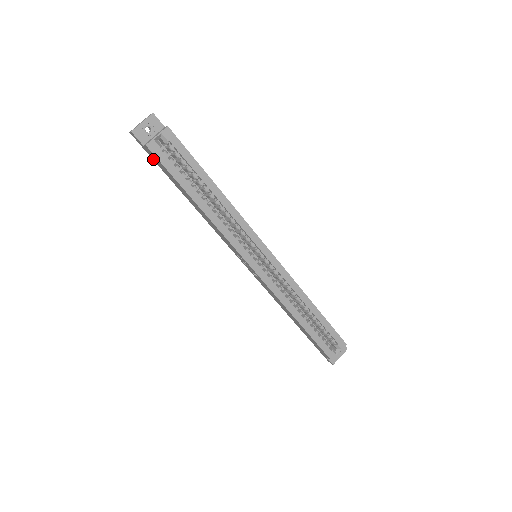
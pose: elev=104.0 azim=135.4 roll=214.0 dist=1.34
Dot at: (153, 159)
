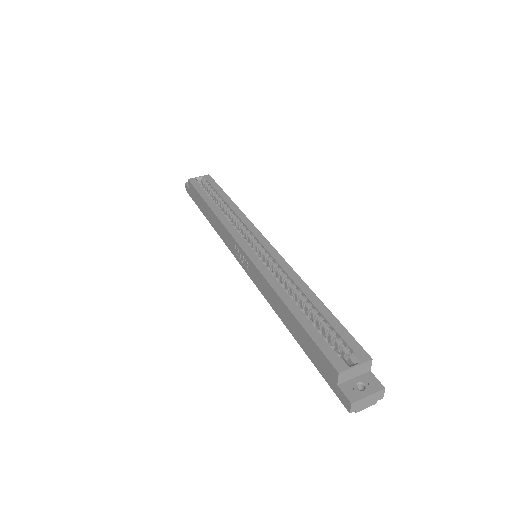
Dot at: (194, 200)
